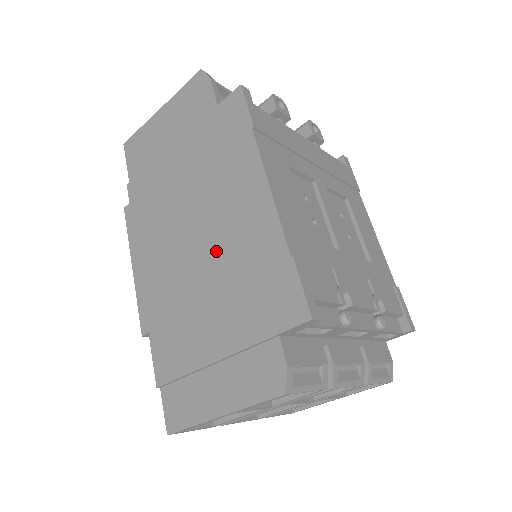
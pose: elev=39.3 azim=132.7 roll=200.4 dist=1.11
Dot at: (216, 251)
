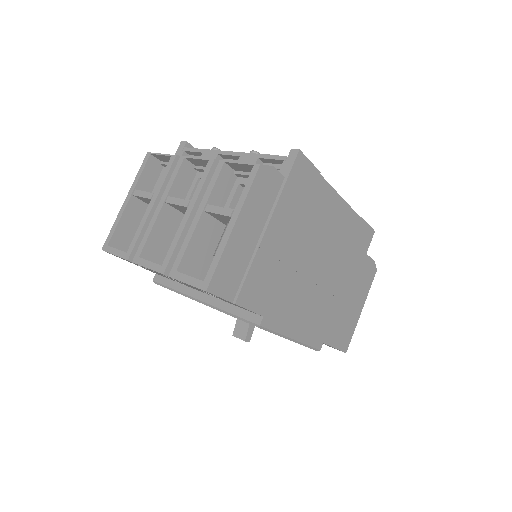
Dot at: occluded
